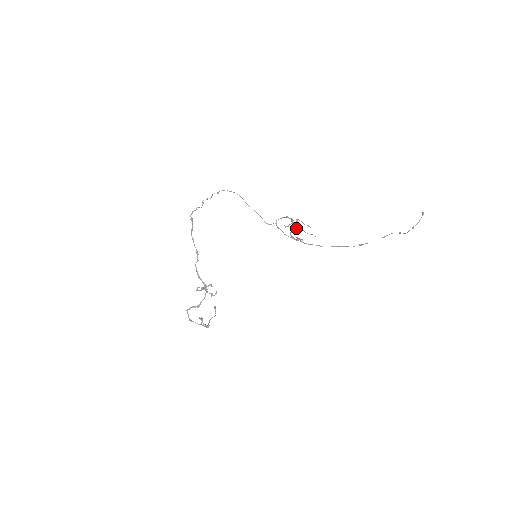
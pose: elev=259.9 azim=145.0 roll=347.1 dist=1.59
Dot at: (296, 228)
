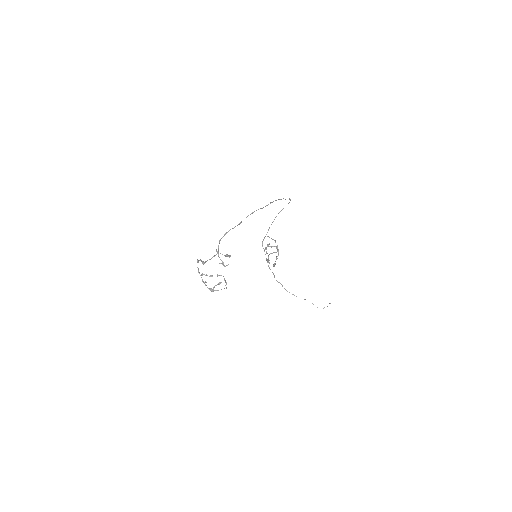
Dot at: (278, 255)
